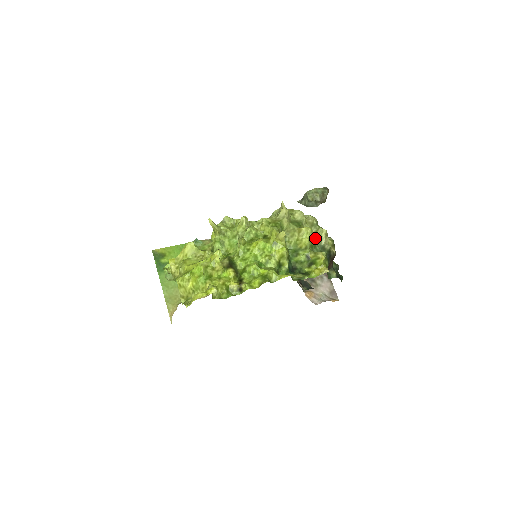
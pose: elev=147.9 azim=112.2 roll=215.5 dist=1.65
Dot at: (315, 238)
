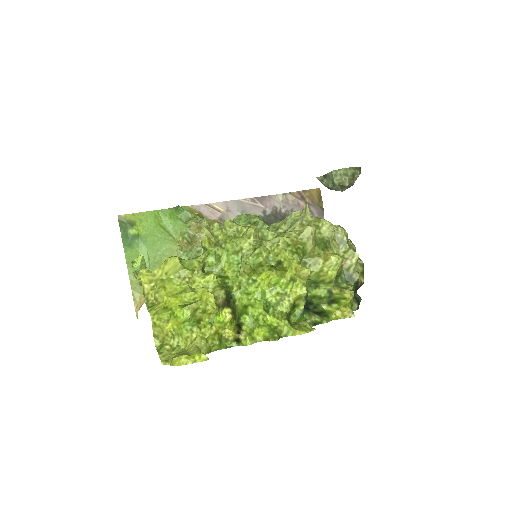
Dot at: (342, 263)
